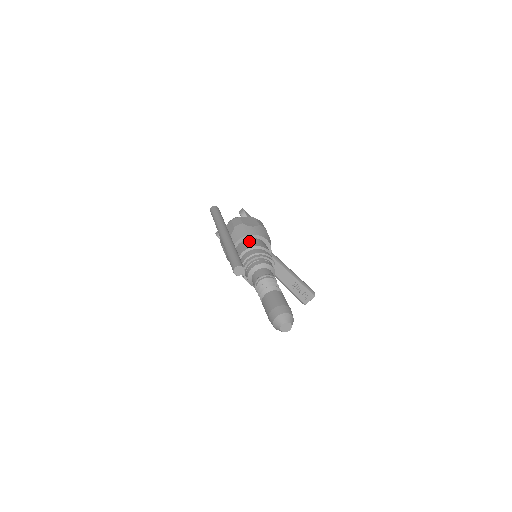
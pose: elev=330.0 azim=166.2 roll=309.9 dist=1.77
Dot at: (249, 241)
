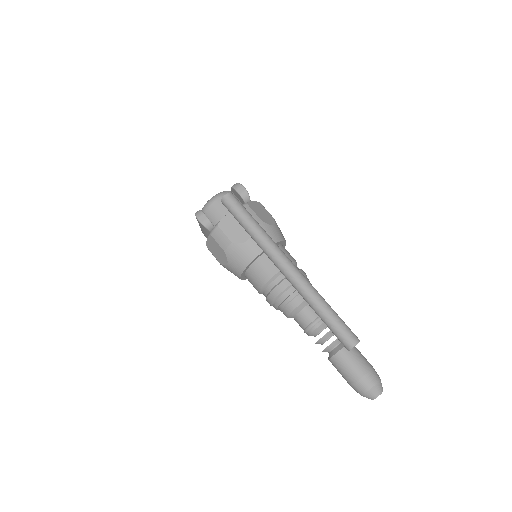
Dot at: occluded
